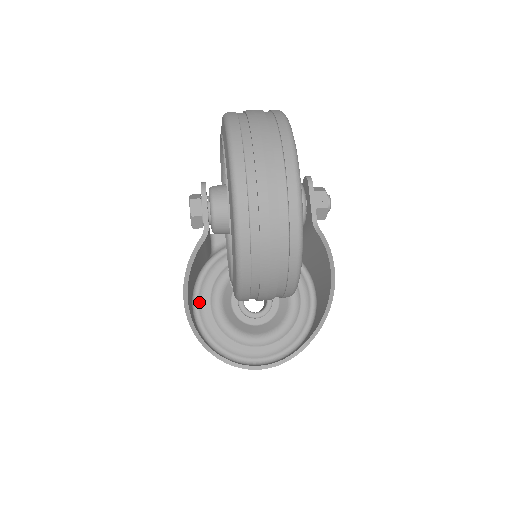
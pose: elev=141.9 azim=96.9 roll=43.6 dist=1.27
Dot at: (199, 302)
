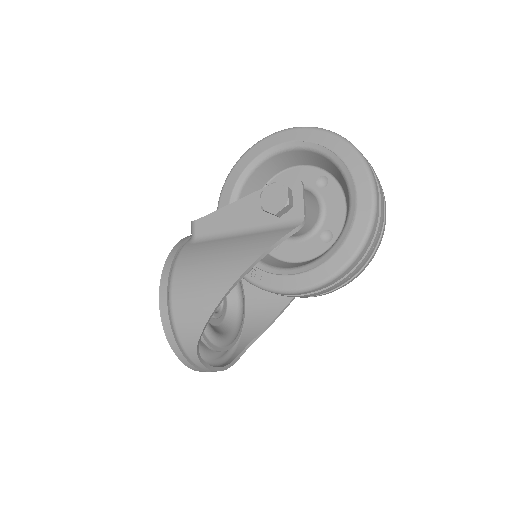
Dot at: occluded
